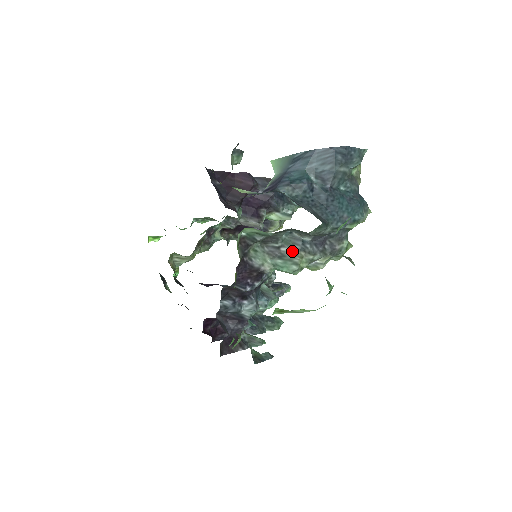
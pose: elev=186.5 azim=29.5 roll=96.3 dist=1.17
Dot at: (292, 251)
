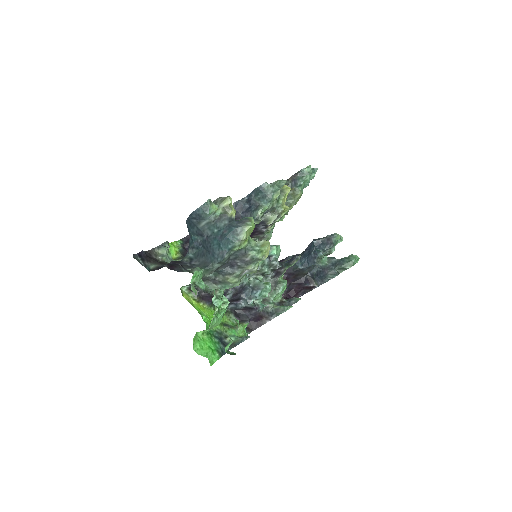
Dot at: (221, 278)
